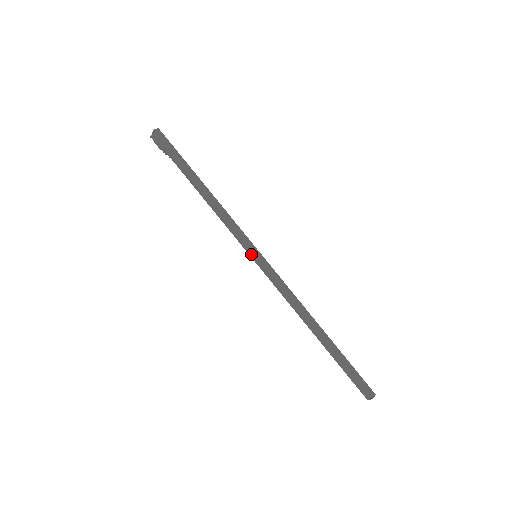
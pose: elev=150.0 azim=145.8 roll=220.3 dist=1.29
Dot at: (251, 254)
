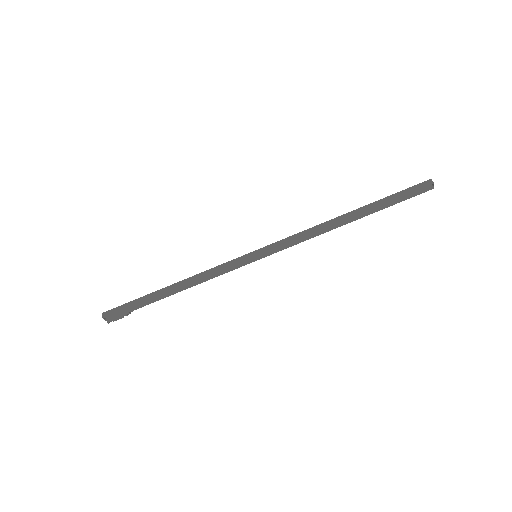
Dot at: (253, 260)
